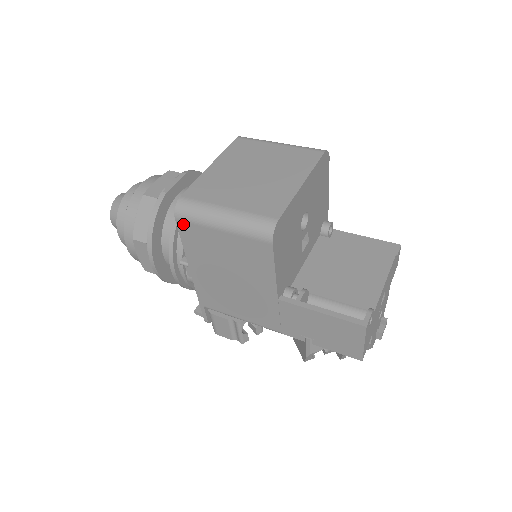
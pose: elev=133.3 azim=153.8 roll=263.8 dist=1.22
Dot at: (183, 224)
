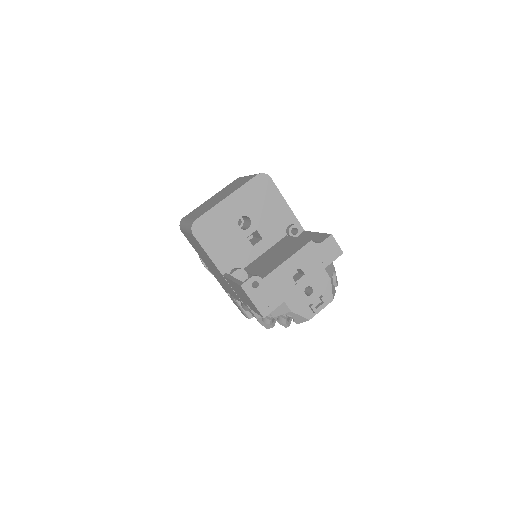
Dot at: (183, 233)
